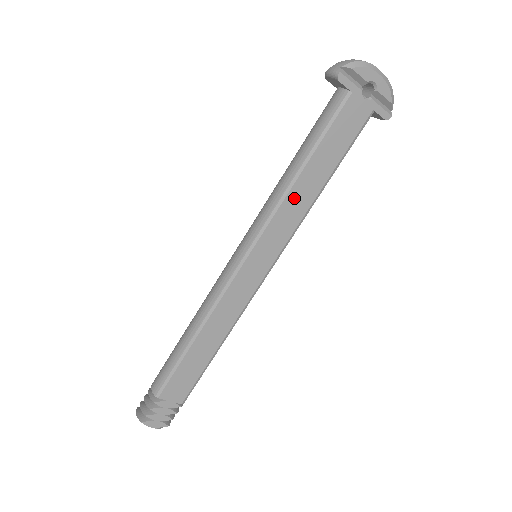
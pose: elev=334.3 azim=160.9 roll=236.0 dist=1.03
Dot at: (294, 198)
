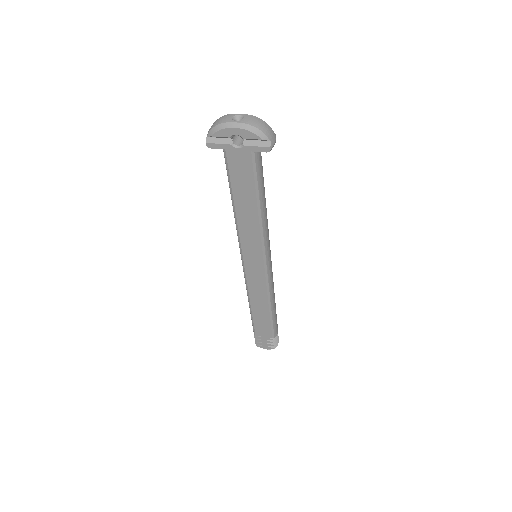
Dot at: (244, 224)
